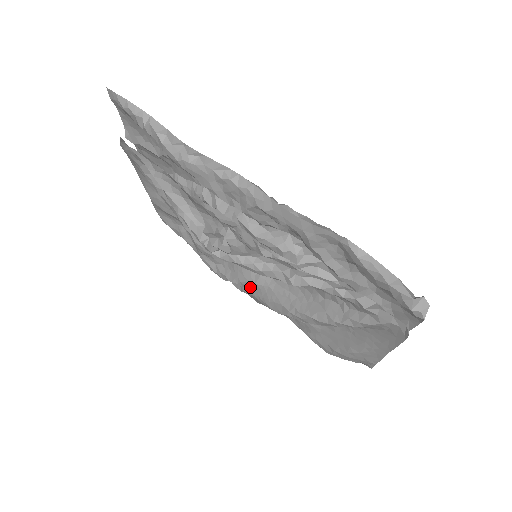
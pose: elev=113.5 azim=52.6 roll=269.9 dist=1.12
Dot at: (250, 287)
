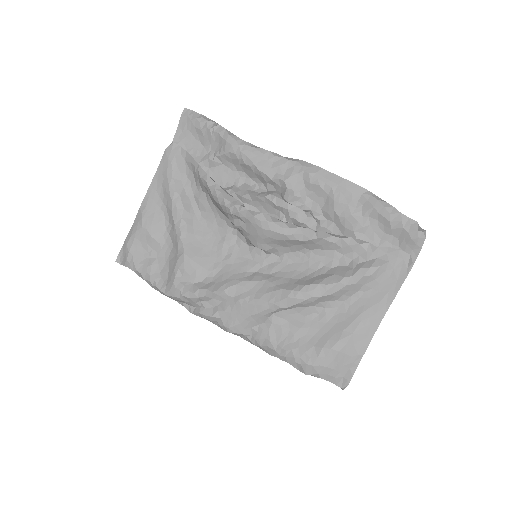
Dot at: (241, 289)
